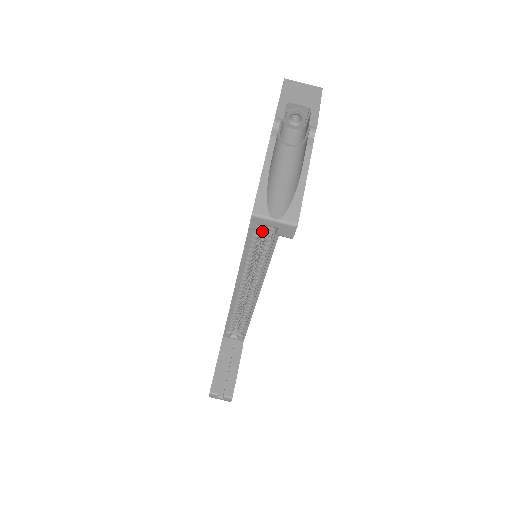
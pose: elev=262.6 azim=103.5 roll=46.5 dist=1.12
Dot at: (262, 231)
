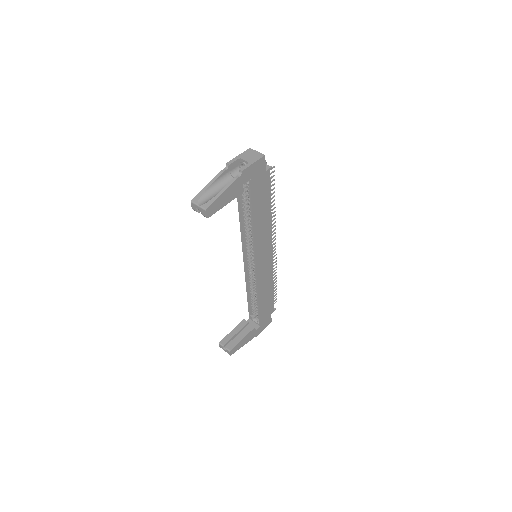
Dot at: (197, 211)
